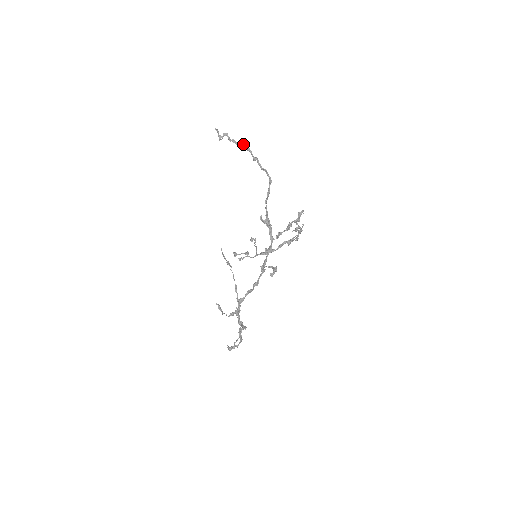
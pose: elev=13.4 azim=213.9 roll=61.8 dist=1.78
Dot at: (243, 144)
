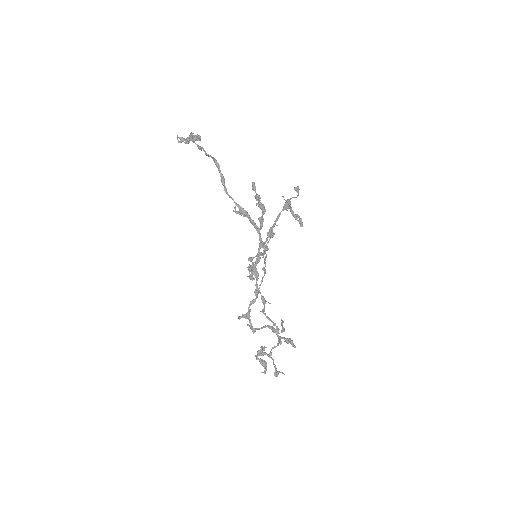
Dot at: (197, 137)
